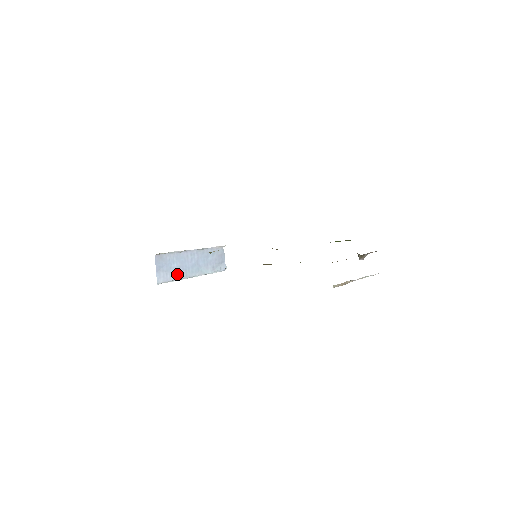
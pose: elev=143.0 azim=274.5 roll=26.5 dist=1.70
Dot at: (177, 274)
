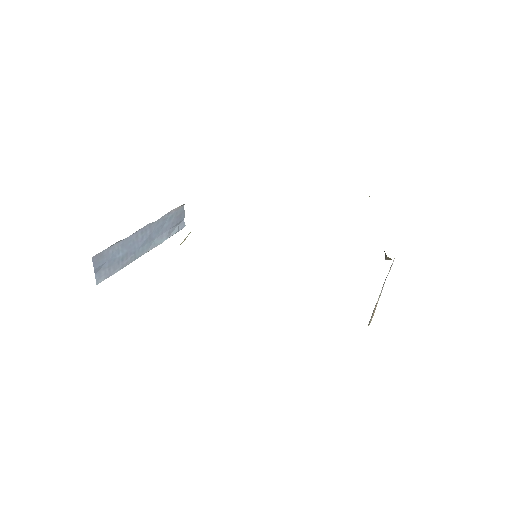
Dot at: (123, 262)
